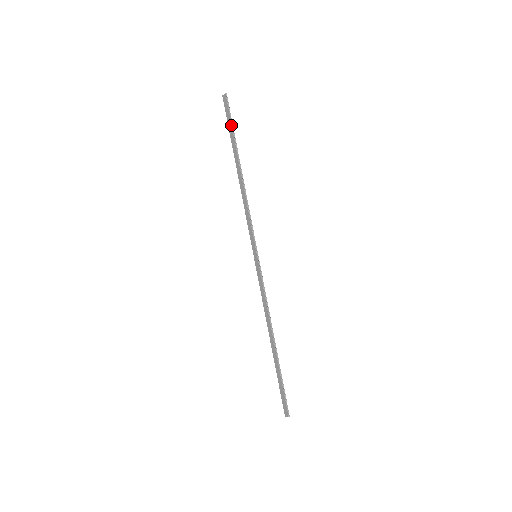
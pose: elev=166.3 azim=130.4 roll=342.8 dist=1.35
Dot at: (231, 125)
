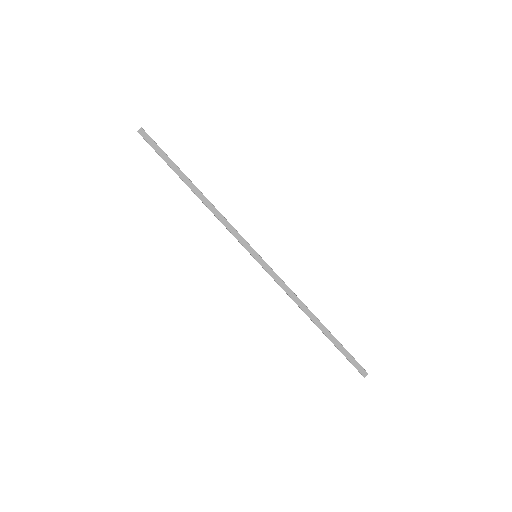
Dot at: (164, 153)
